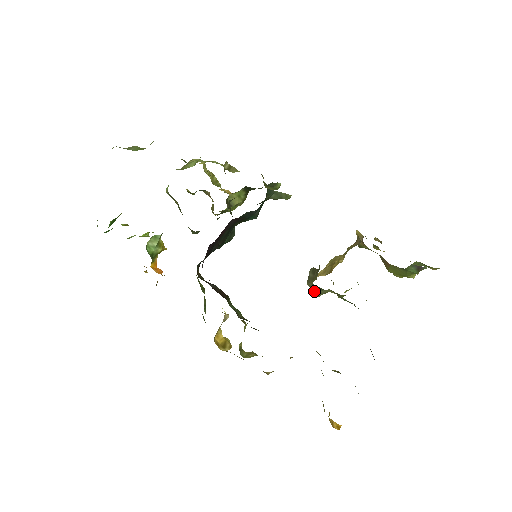
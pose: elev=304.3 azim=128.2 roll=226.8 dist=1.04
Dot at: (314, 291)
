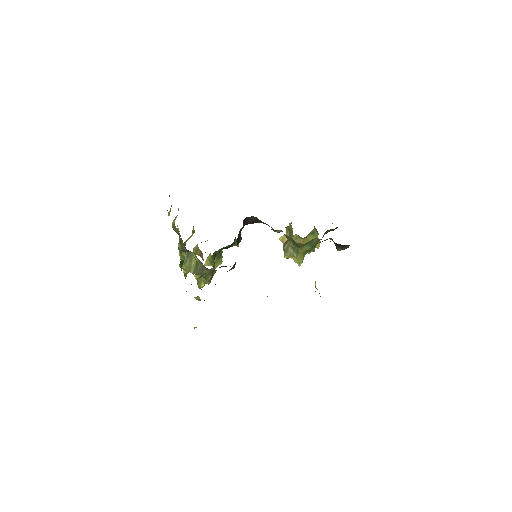
Dot at: (293, 255)
